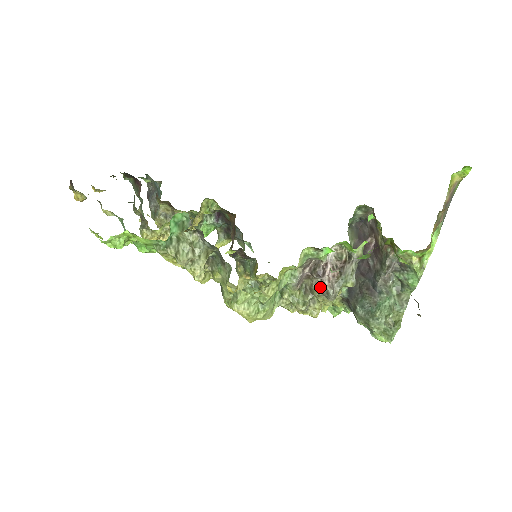
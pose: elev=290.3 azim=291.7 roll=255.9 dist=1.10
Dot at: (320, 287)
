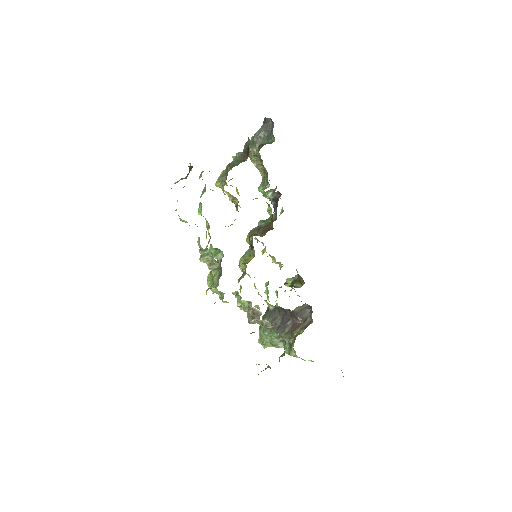
Dot at: occluded
